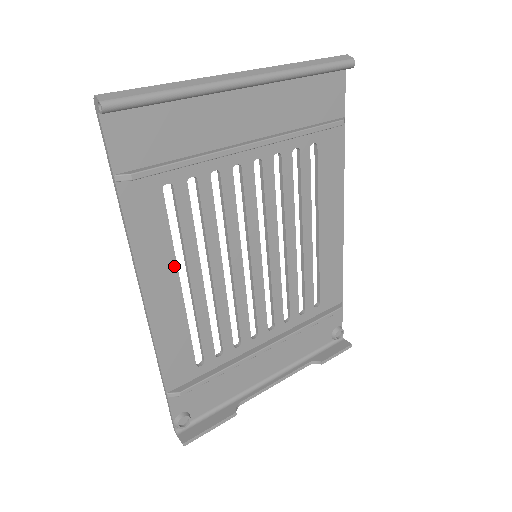
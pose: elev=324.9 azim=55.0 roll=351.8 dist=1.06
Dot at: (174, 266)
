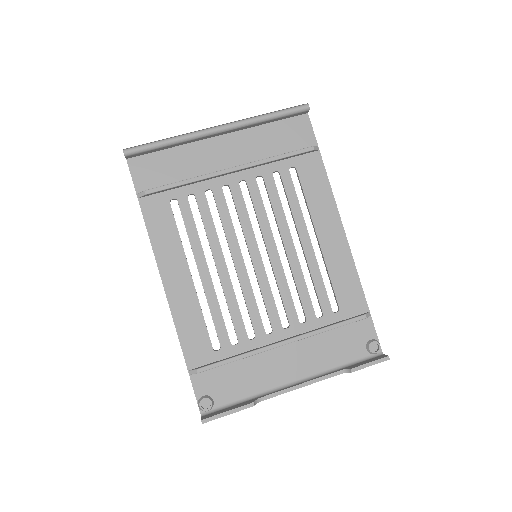
Dot at: (184, 258)
